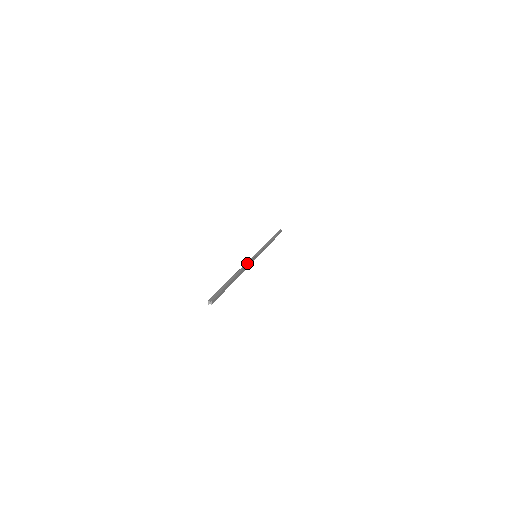
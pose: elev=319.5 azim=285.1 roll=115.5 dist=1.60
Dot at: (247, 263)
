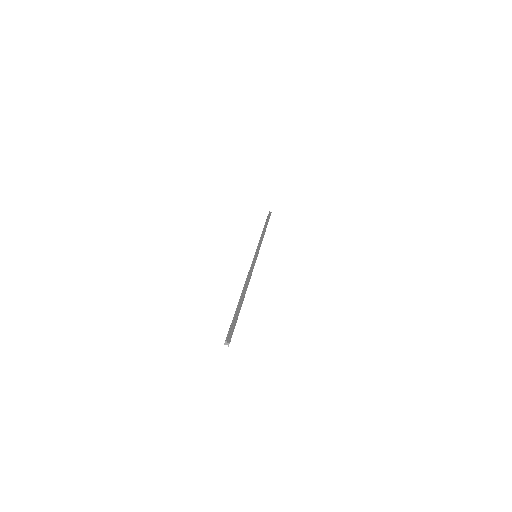
Dot at: (251, 269)
